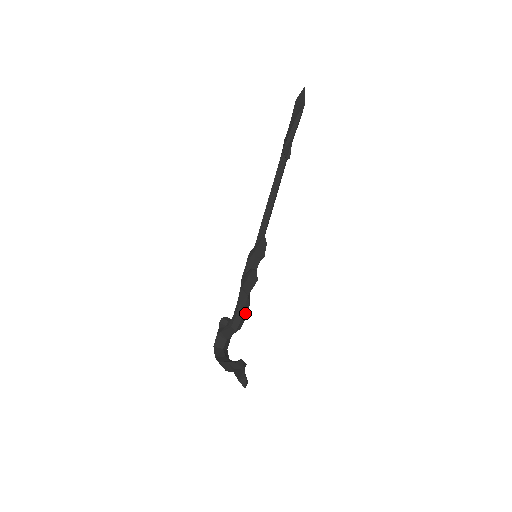
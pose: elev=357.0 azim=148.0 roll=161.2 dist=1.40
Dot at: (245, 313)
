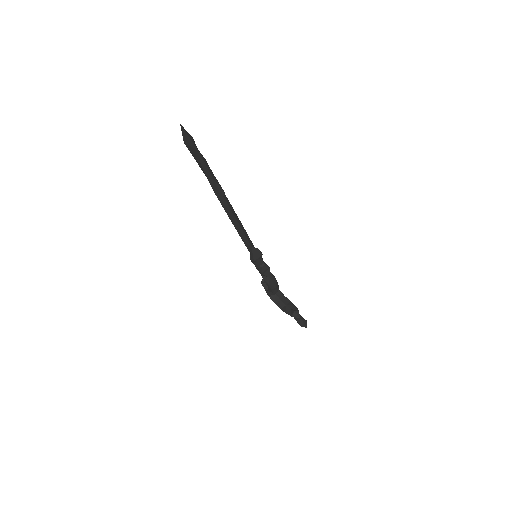
Dot at: (276, 284)
